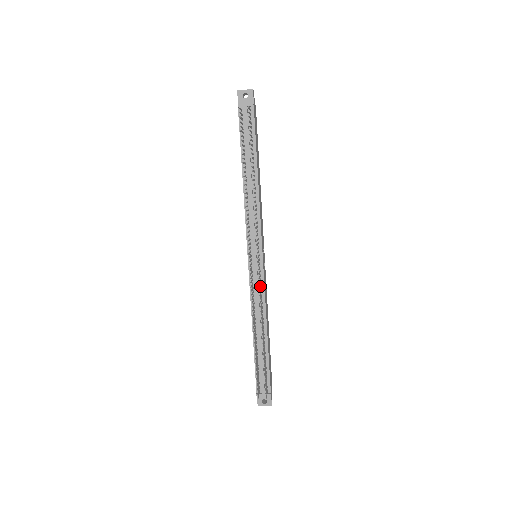
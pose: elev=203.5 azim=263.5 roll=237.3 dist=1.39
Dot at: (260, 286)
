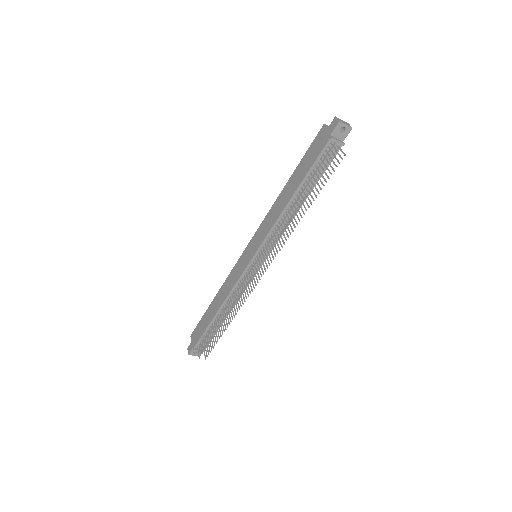
Dot at: (247, 282)
